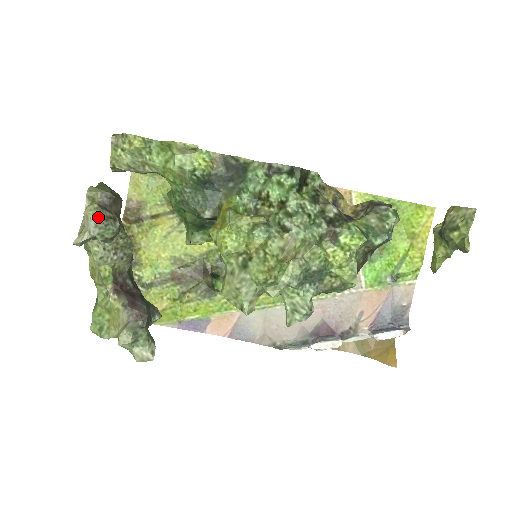
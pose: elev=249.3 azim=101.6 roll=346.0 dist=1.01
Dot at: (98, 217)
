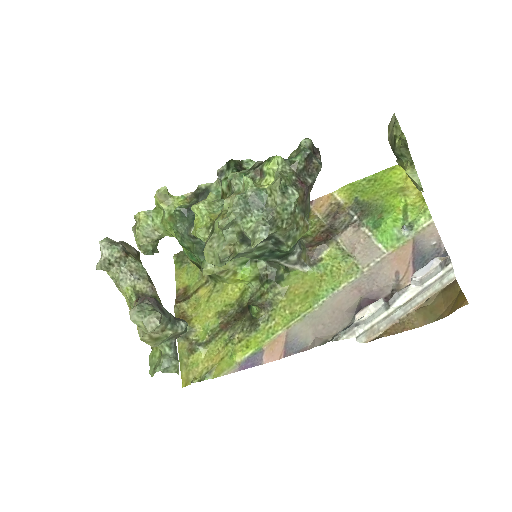
Dot at: (104, 241)
